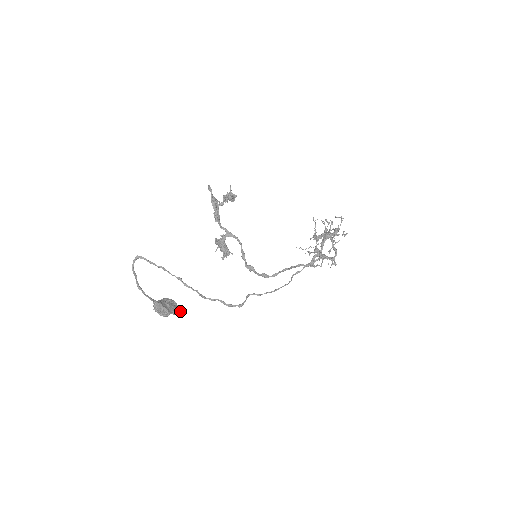
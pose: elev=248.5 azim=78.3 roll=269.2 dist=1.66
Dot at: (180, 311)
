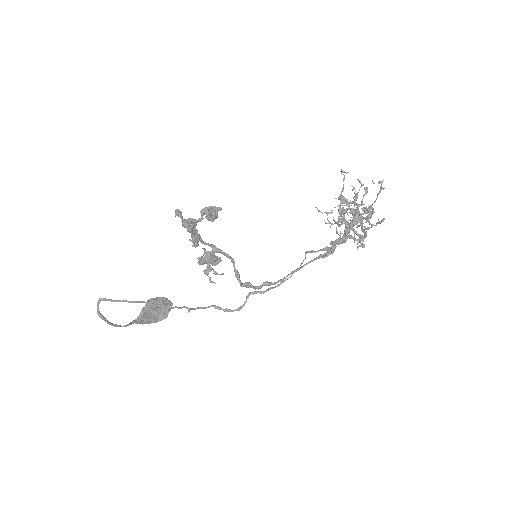
Dot at: (170, 309)
